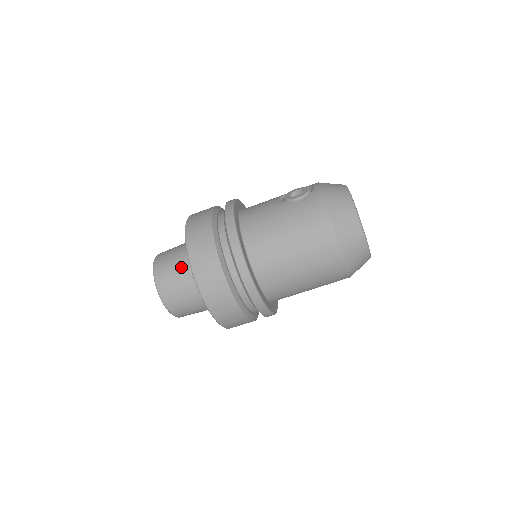
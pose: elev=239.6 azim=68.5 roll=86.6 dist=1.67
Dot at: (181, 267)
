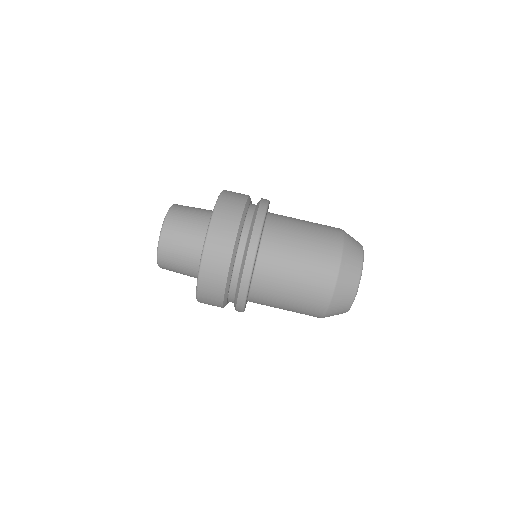
Dot at: (201, 210)
